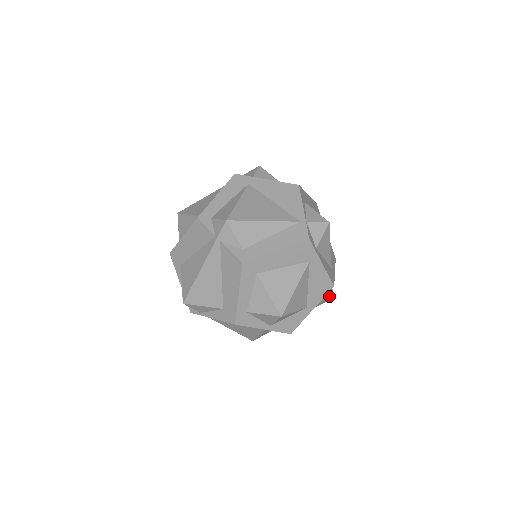
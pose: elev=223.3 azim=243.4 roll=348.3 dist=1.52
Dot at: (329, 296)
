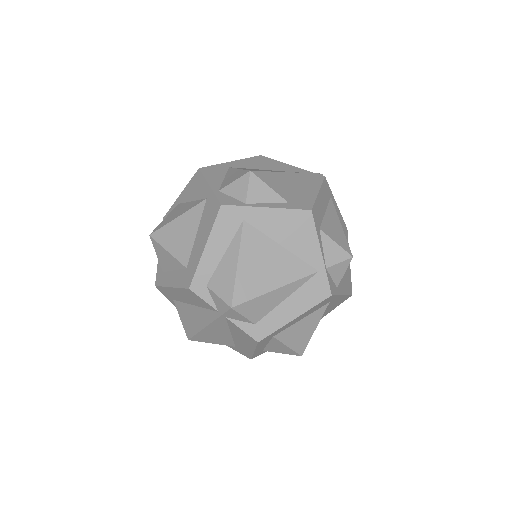
Dot at: occluded
